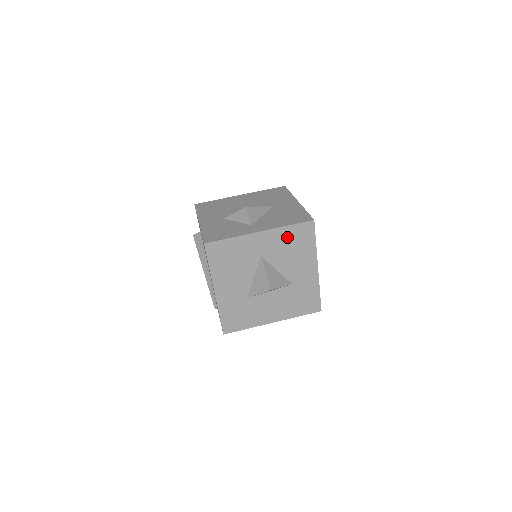
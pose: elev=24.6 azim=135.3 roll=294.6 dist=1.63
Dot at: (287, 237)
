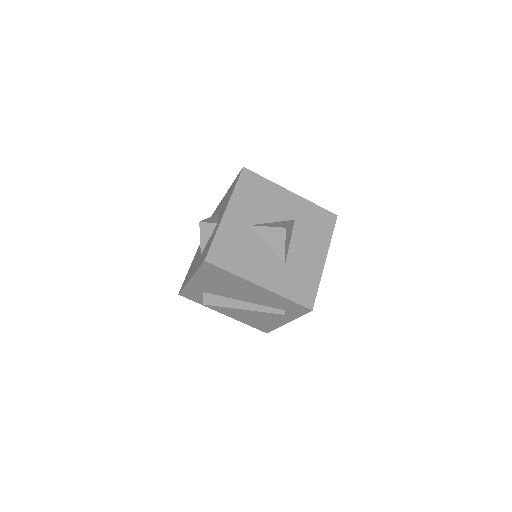
Dot at: (245, 195)
